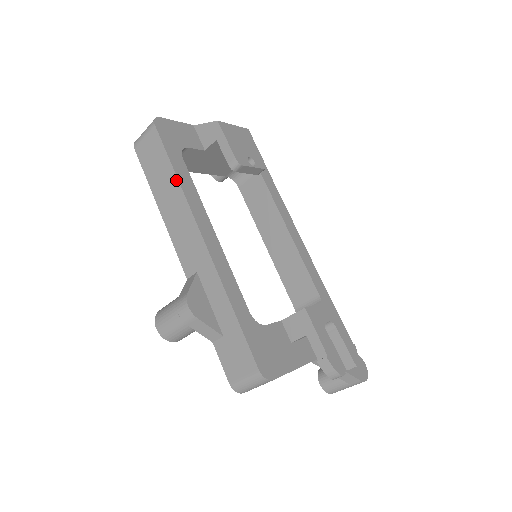
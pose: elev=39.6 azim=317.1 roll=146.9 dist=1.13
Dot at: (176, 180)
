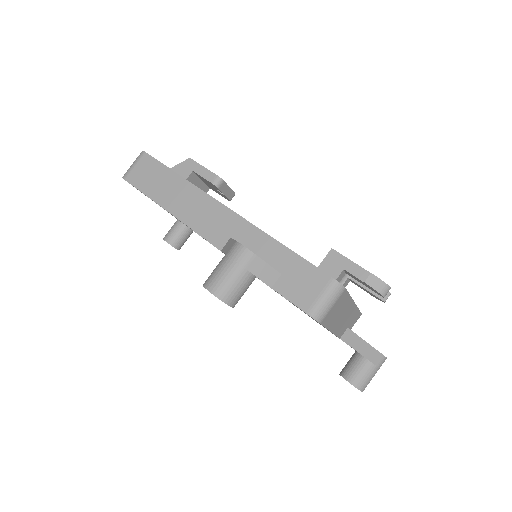
Dot at: (182, 179)
